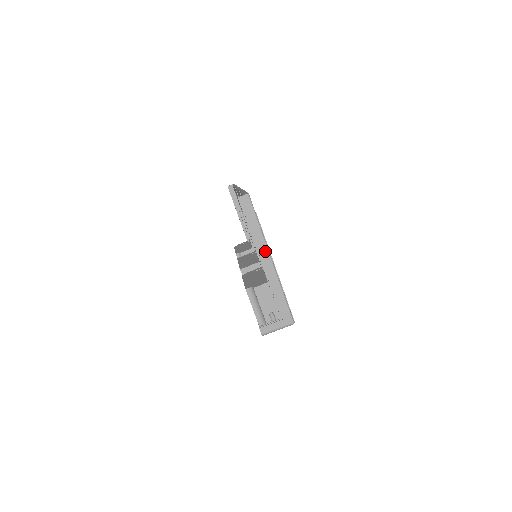
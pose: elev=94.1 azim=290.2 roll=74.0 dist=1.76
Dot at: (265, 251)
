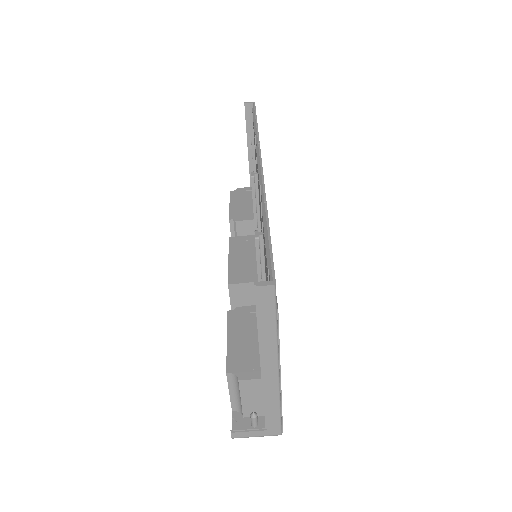
Dot at: (273, 360)
